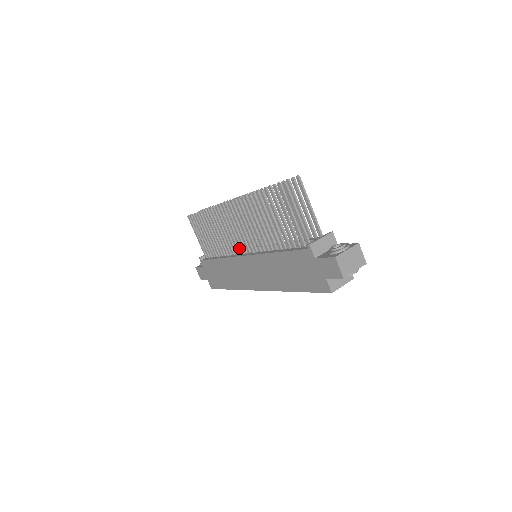
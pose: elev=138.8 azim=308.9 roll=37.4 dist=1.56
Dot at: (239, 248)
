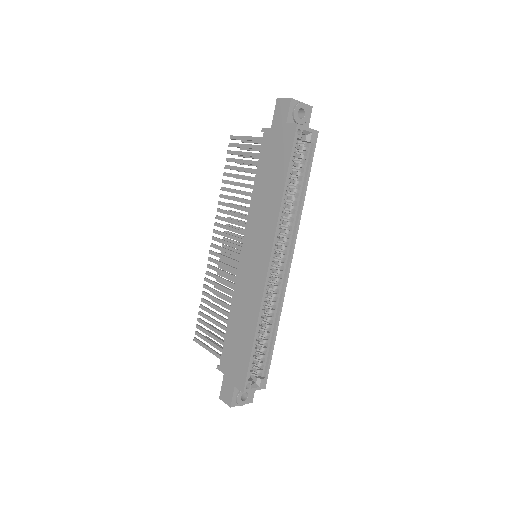
Dot at: occluded
